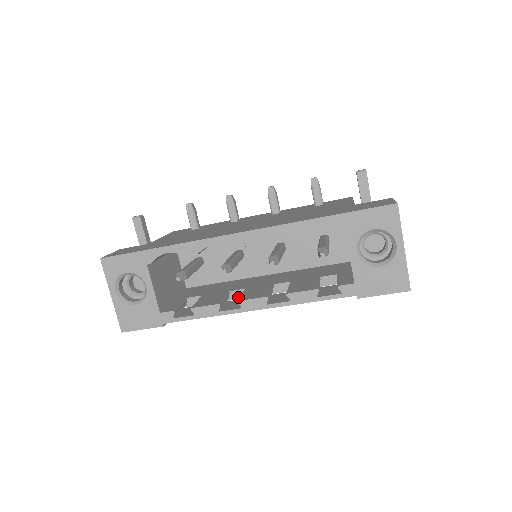
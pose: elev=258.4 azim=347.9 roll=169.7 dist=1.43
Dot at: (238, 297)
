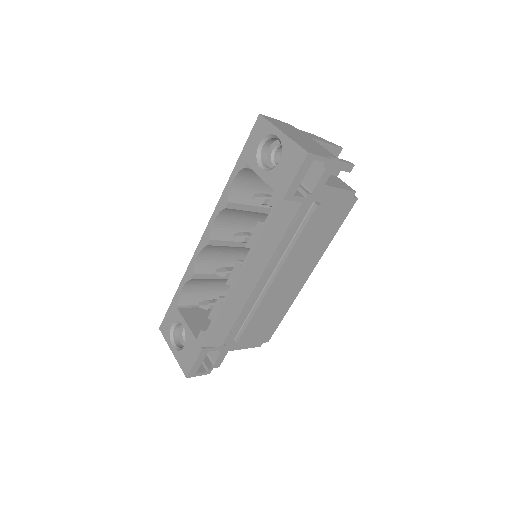
Dot at: (261, 298)
